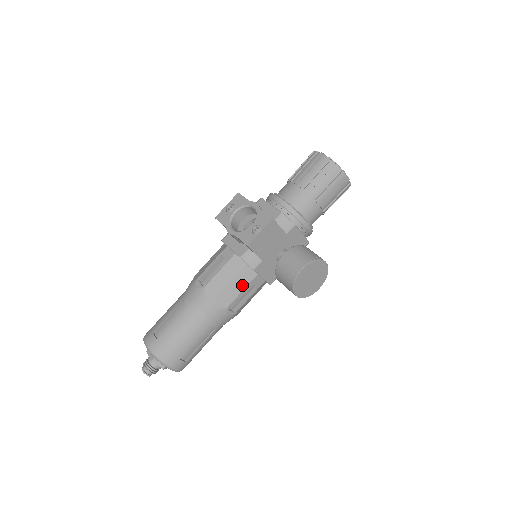
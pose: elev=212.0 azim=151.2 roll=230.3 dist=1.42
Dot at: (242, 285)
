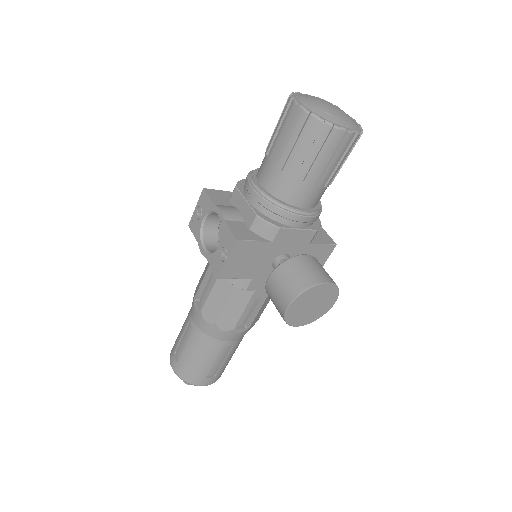
Dot at: (241, 305)
